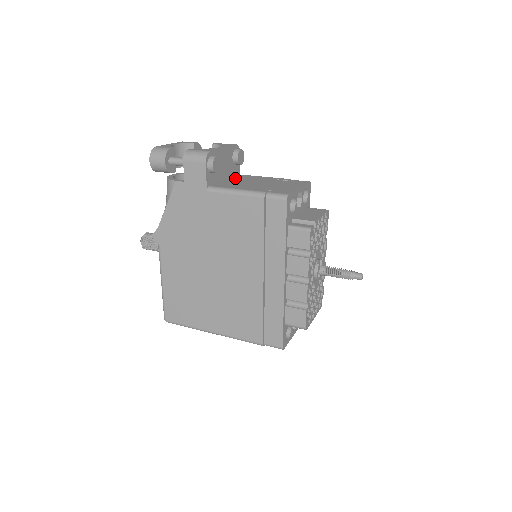
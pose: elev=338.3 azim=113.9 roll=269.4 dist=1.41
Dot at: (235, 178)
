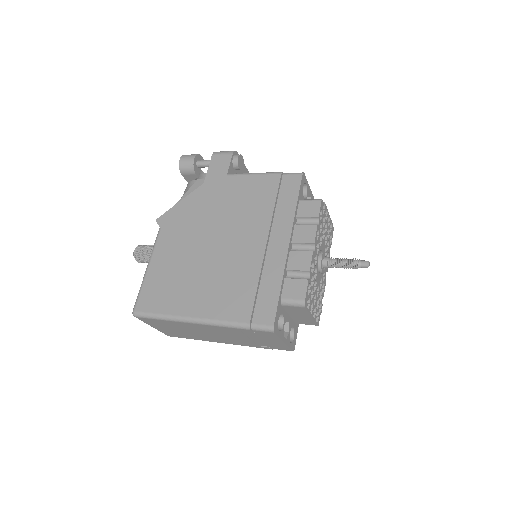
Dot at: occluded
